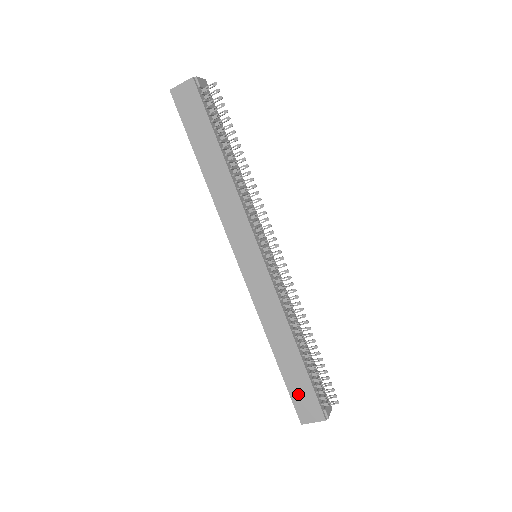
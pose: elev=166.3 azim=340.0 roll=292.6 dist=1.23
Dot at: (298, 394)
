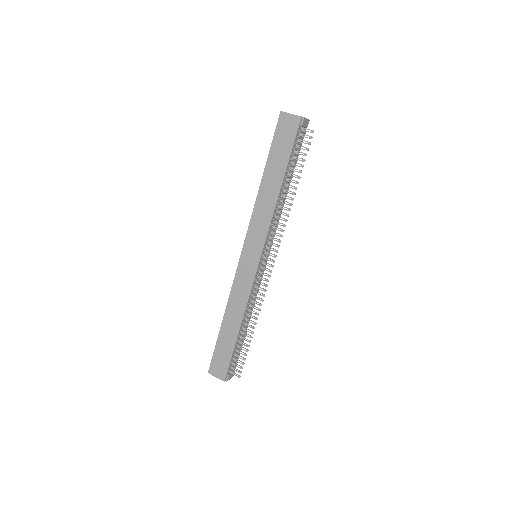
Dot at: (219, 355)
